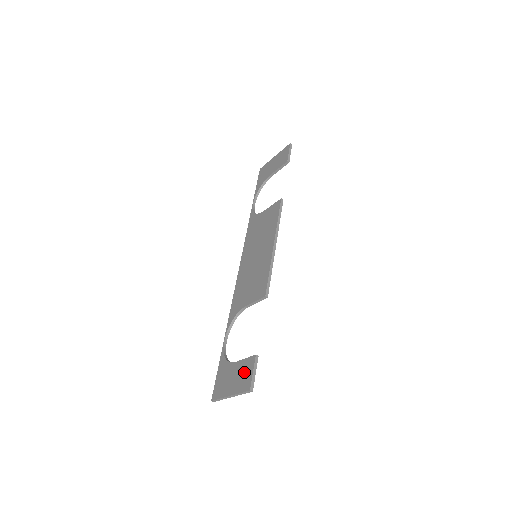
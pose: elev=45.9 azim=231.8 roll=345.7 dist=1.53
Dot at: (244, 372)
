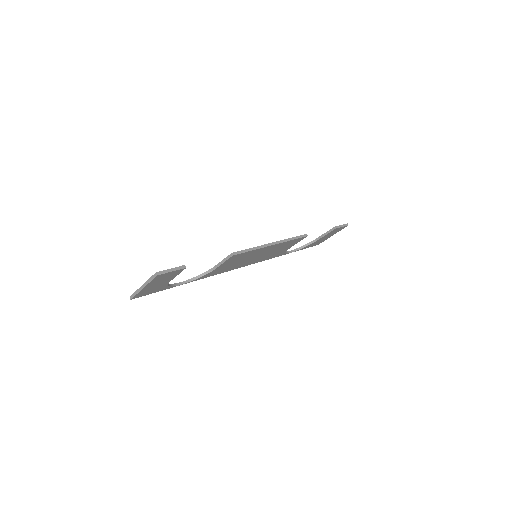
Dot at: occluded
